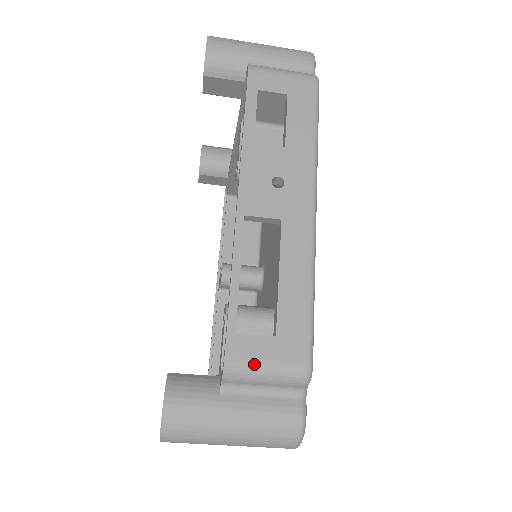
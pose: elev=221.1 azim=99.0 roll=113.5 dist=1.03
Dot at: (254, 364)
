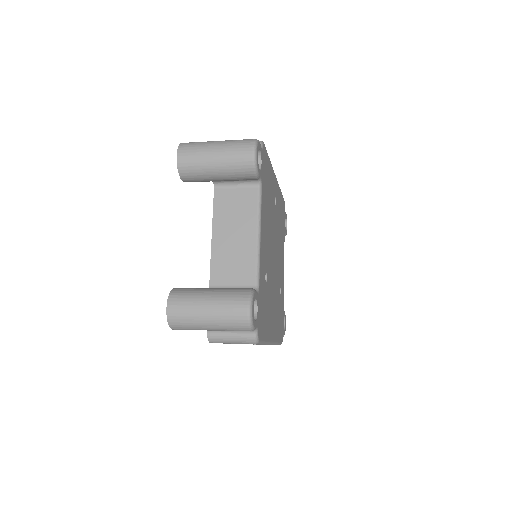
Dot at: occluded
